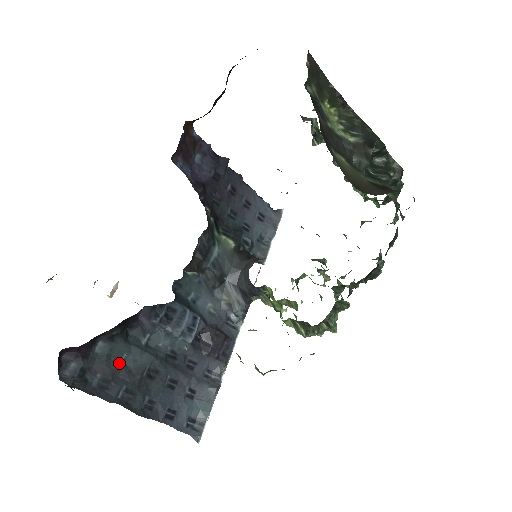
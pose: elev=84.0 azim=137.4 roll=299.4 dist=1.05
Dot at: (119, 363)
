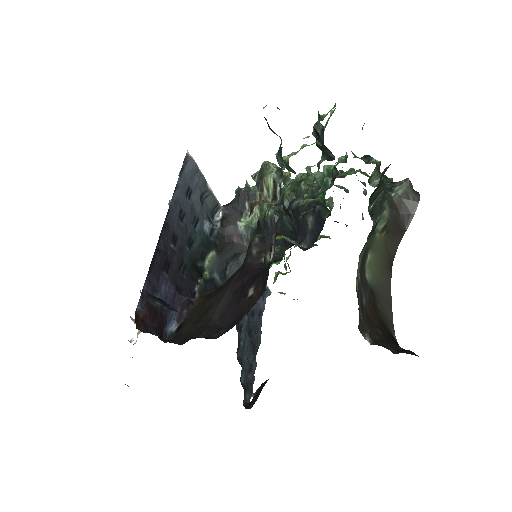
Dot at: (247, 362)
